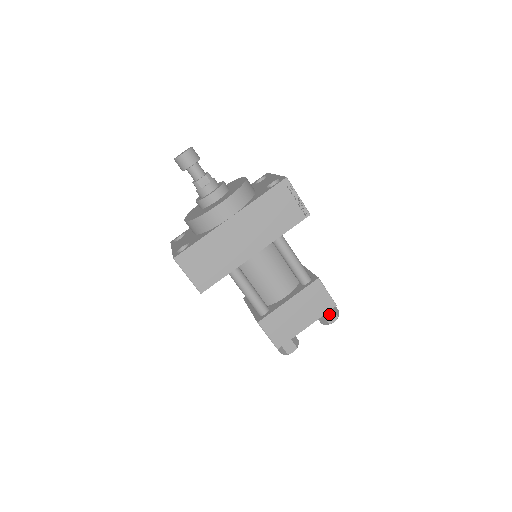
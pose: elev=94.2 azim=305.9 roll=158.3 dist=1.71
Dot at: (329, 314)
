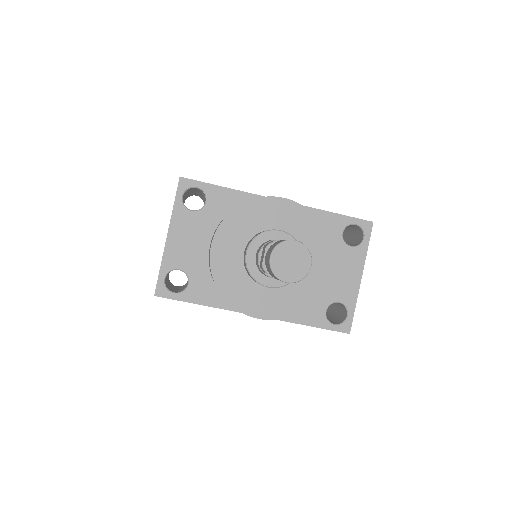
Dot at: occluded
